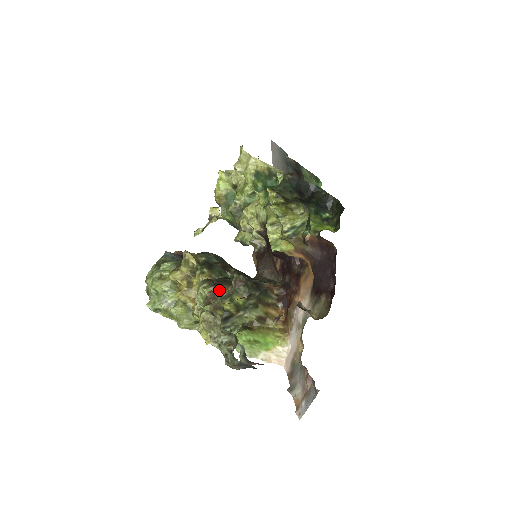
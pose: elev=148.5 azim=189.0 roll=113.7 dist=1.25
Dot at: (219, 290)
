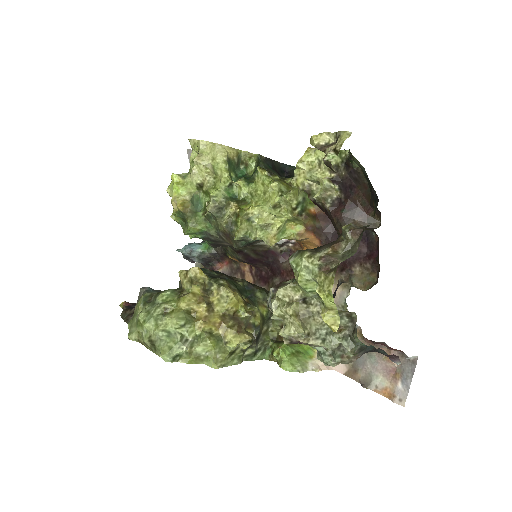
Dot at: (330, 252)
